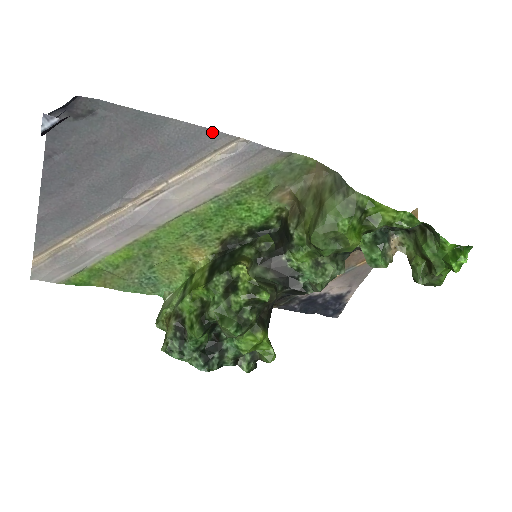
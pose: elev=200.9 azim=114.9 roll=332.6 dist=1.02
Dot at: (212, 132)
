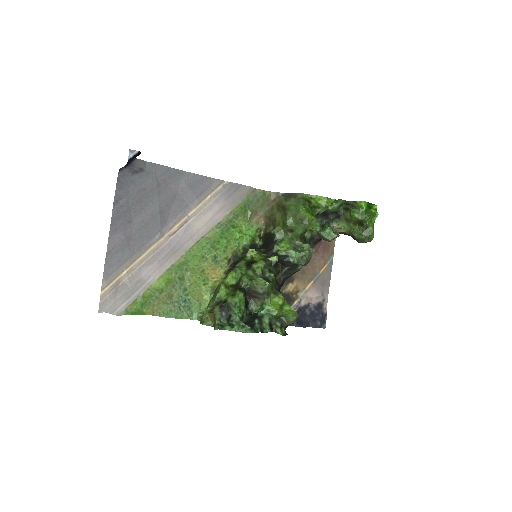
Dot at: (208, 179)
